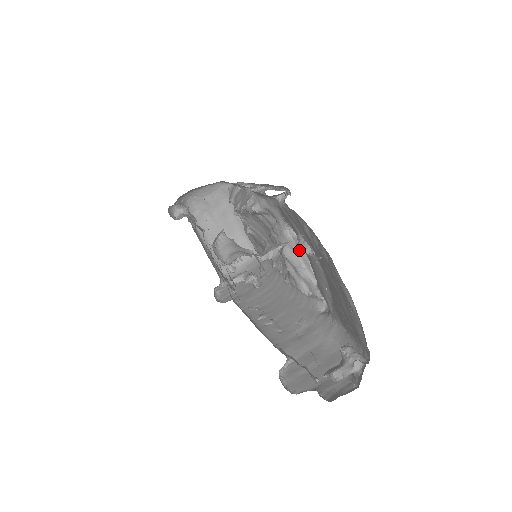
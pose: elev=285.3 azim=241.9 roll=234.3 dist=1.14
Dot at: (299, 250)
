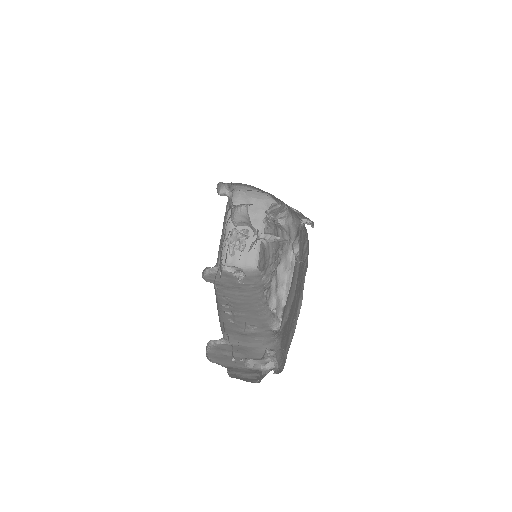
Dot at: (290, 273)
